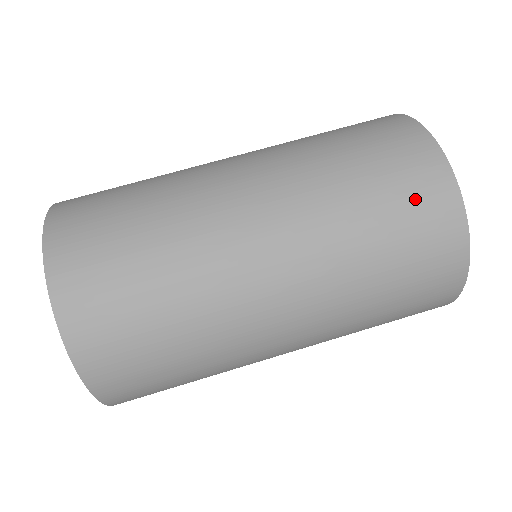
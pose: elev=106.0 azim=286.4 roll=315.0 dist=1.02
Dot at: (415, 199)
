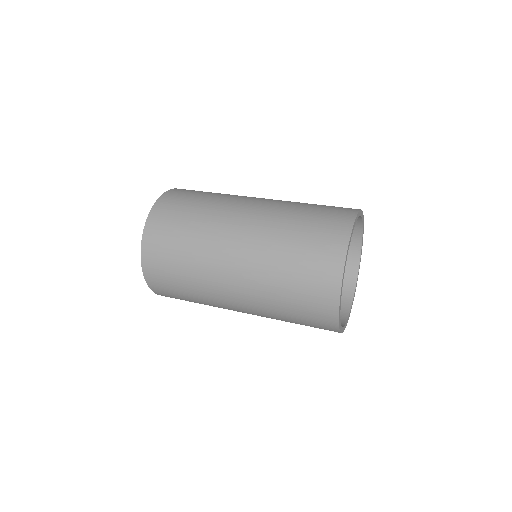
Dot at: (328, 221)
